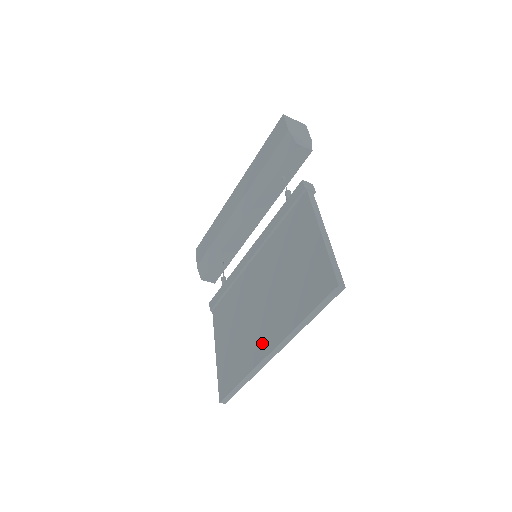
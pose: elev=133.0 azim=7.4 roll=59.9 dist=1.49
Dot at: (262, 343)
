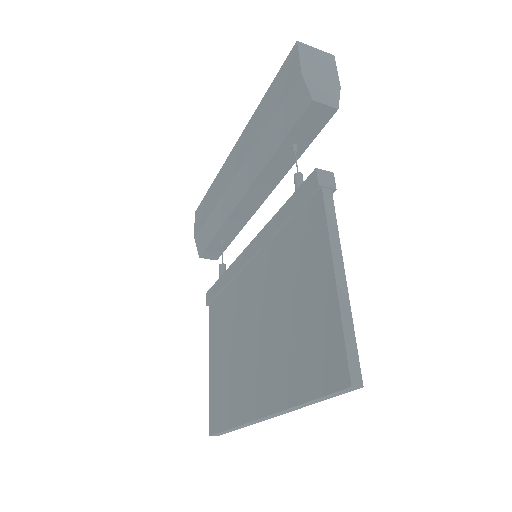
Dot at: (253, 396)
